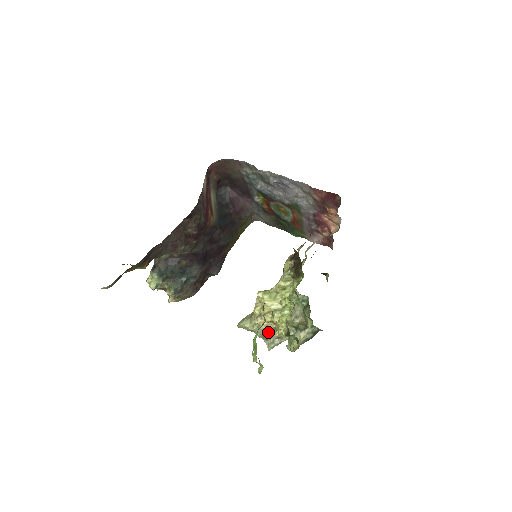
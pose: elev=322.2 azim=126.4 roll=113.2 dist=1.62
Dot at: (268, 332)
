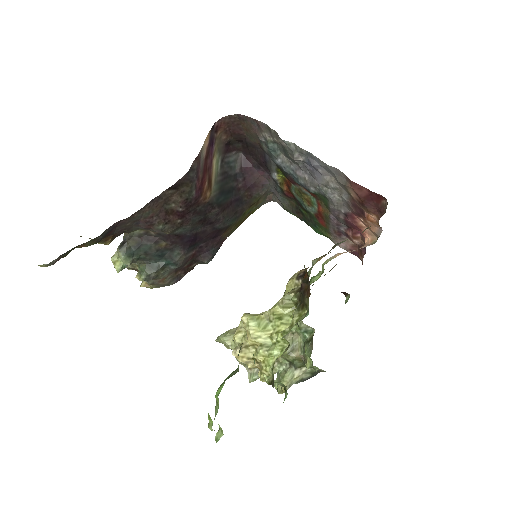
Dot at: occluded
